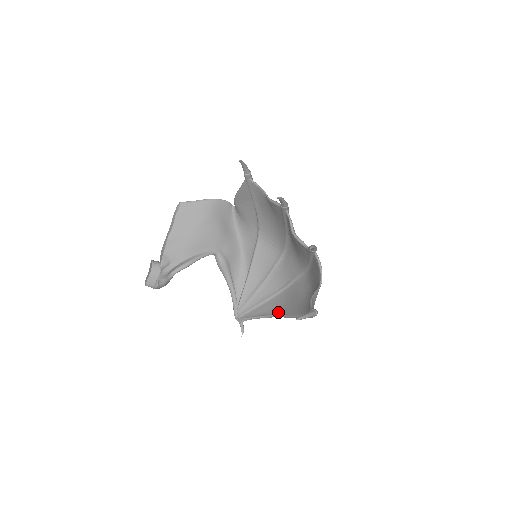
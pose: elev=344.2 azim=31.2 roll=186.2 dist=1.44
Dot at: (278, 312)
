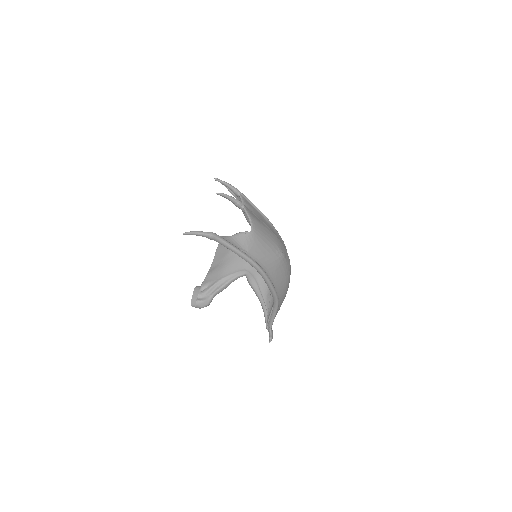
Dot at: occluded
